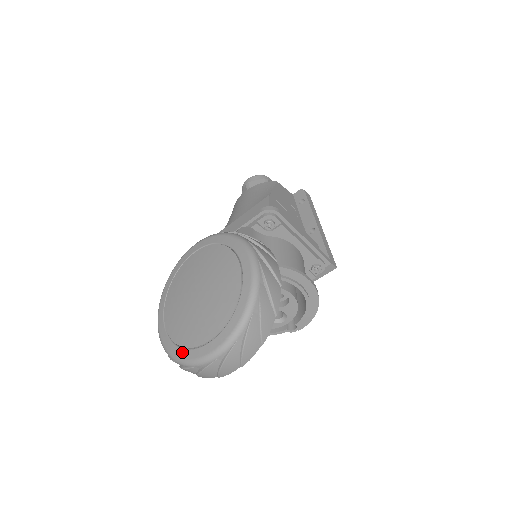
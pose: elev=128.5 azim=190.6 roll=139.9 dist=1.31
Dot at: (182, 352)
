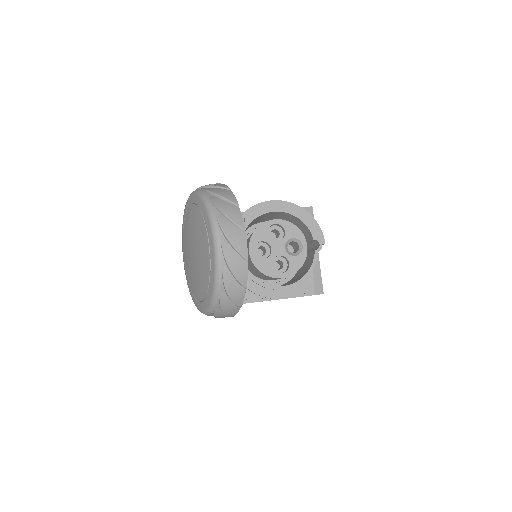
Dot at: (211, 279)
